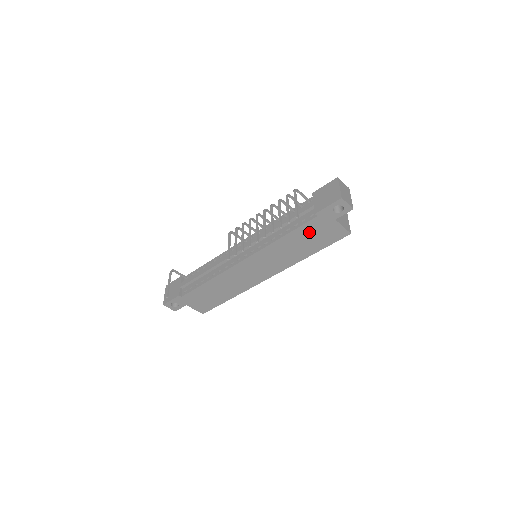
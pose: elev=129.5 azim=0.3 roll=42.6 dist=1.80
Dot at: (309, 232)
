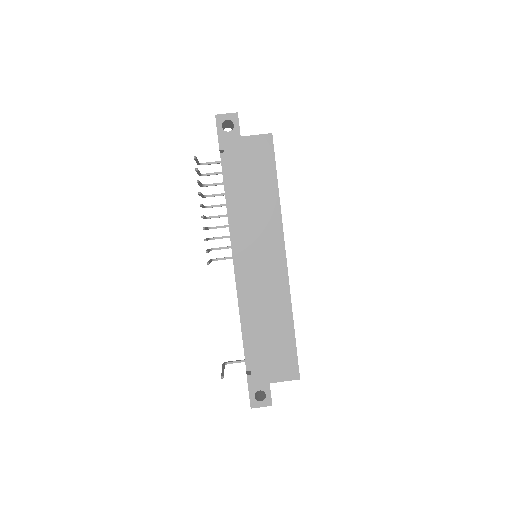
Dot at: (241, 171)
